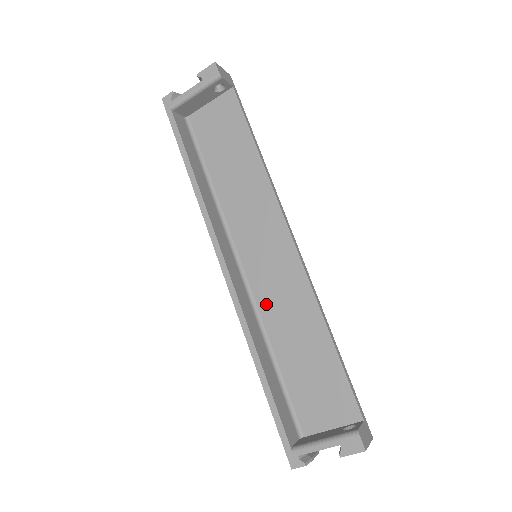
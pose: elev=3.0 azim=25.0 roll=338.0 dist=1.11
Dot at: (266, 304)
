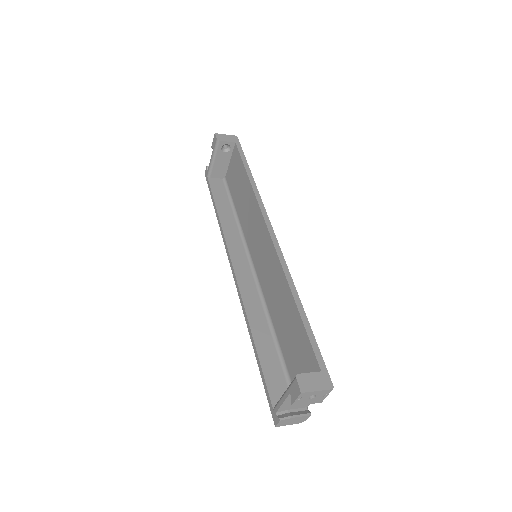
Dot at: (267, 292)
